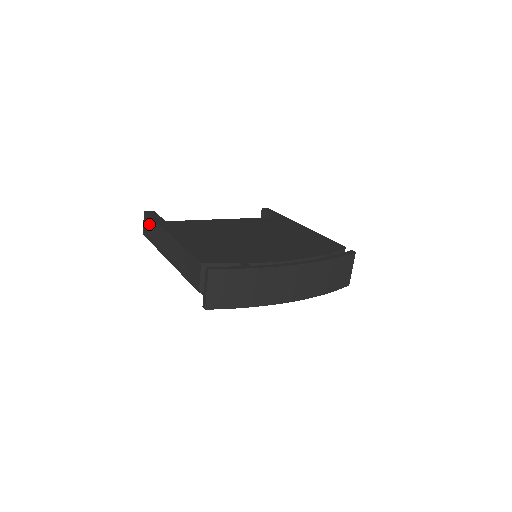
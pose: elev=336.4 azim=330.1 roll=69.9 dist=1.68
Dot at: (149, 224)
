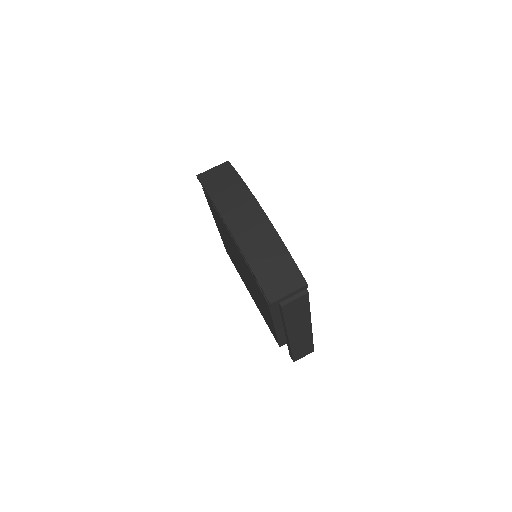
Dot at: occluded
